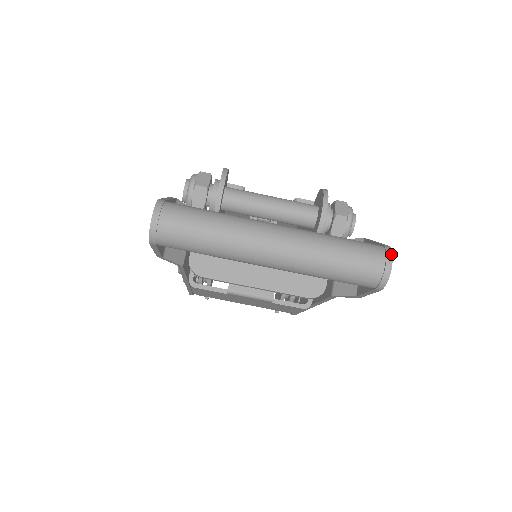
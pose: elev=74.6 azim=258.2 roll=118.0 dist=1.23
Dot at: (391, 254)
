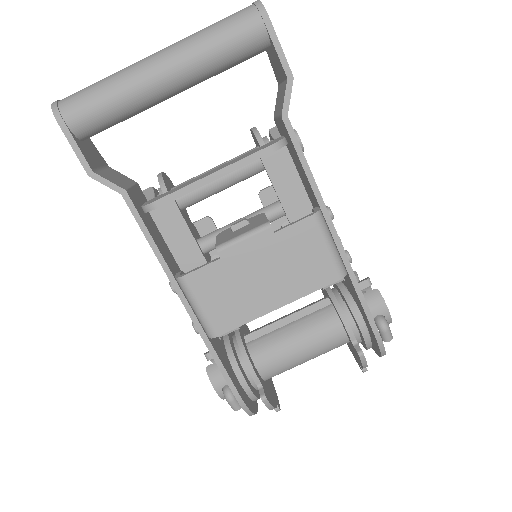
Dot at: occluded
